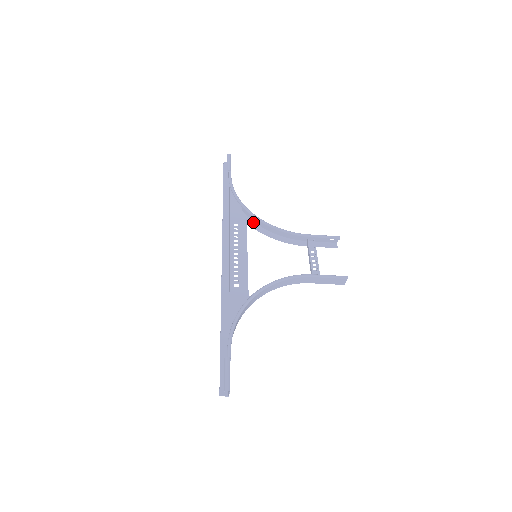
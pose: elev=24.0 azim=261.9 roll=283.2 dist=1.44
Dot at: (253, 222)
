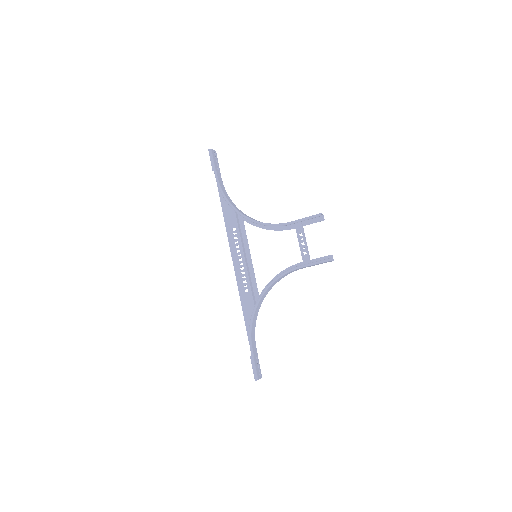
Dot at: occluded
